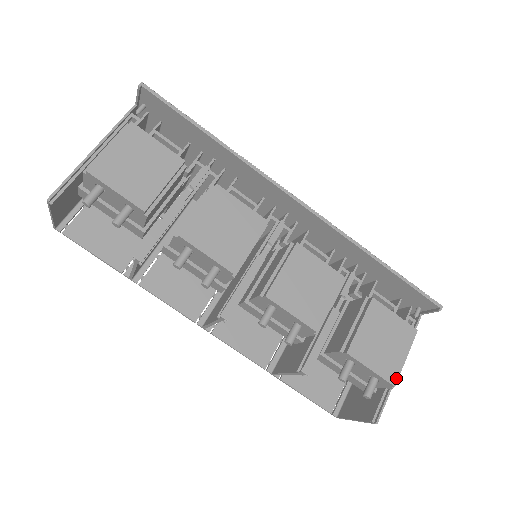
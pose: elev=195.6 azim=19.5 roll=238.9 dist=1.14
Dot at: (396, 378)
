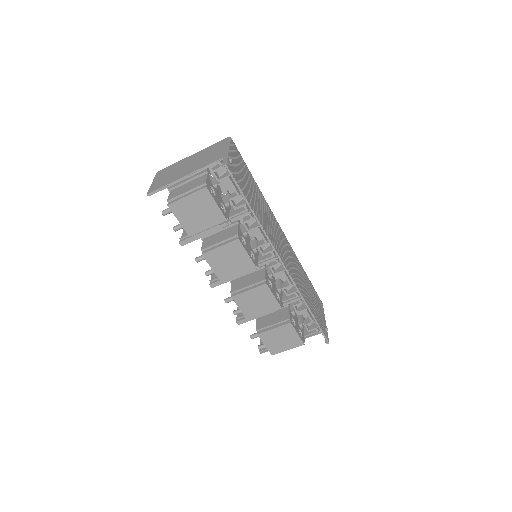
Dot at: (275, 353)
